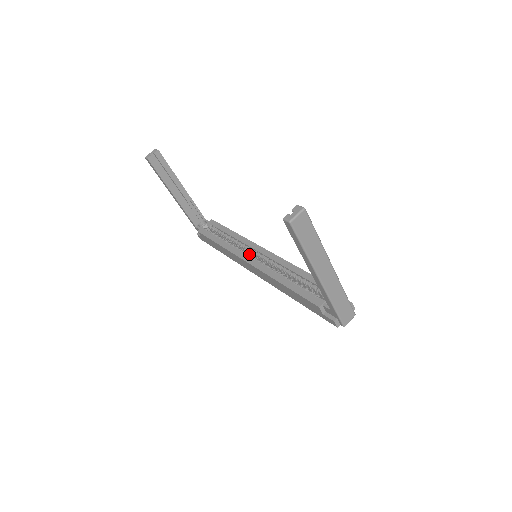
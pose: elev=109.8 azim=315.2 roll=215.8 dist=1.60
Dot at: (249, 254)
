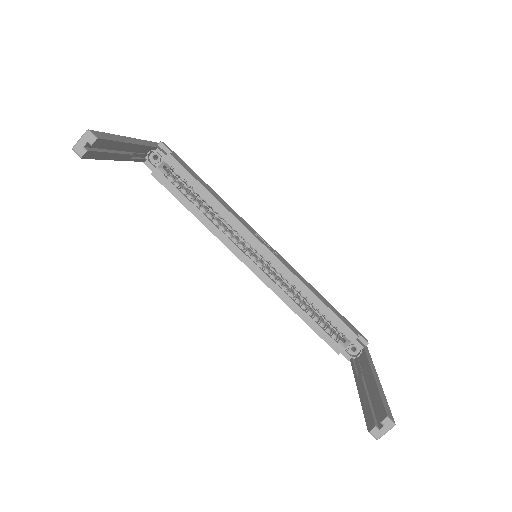
Dot at: occluded
